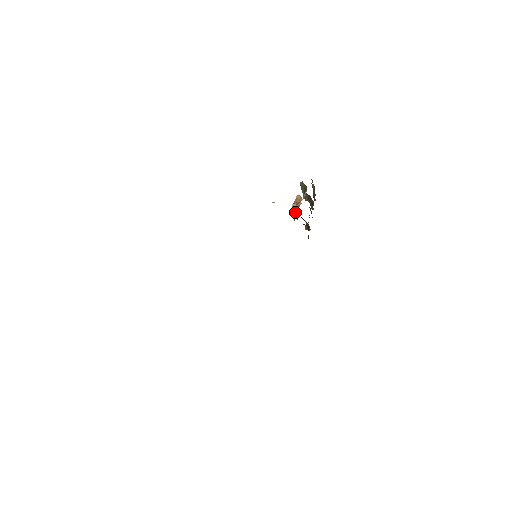
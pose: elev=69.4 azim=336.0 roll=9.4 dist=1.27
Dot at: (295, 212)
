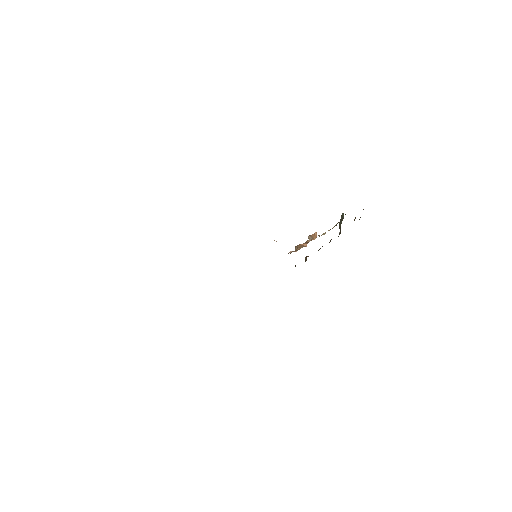
Dot at: (295, 250)
